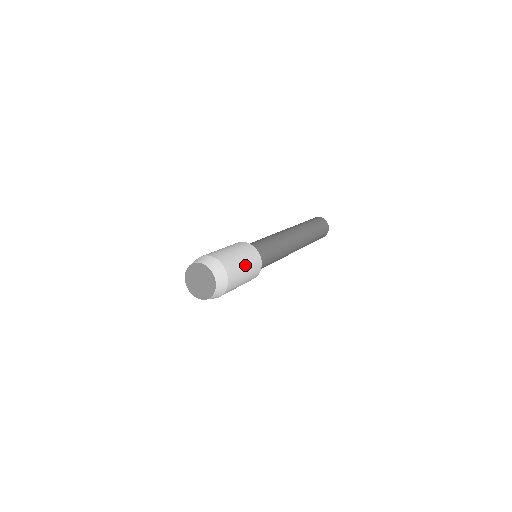
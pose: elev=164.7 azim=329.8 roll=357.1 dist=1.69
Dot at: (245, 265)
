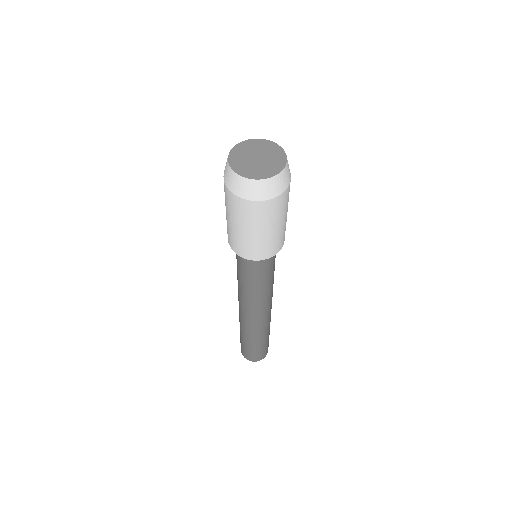
Dot at: occluded
